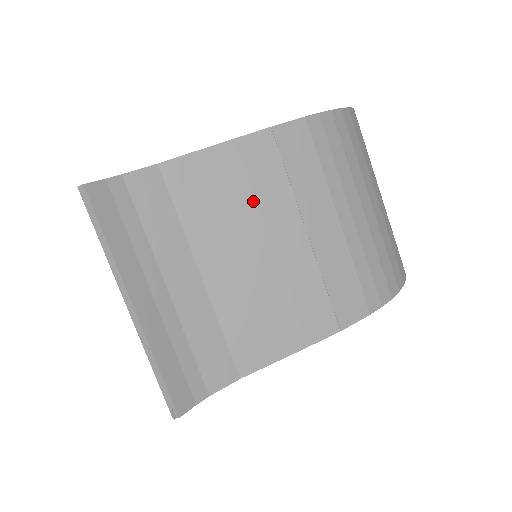
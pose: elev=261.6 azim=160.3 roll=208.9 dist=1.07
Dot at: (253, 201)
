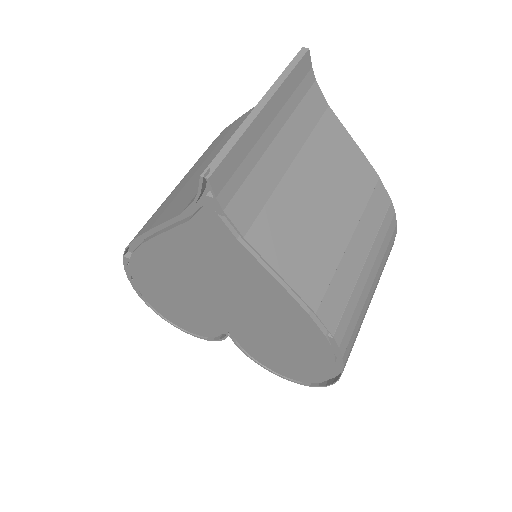
Dot at: (346, 184)
